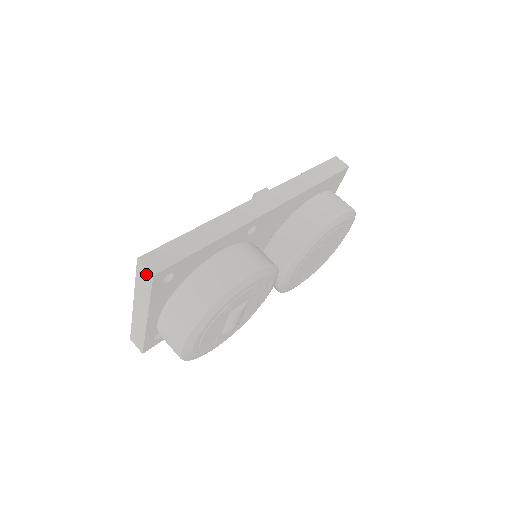
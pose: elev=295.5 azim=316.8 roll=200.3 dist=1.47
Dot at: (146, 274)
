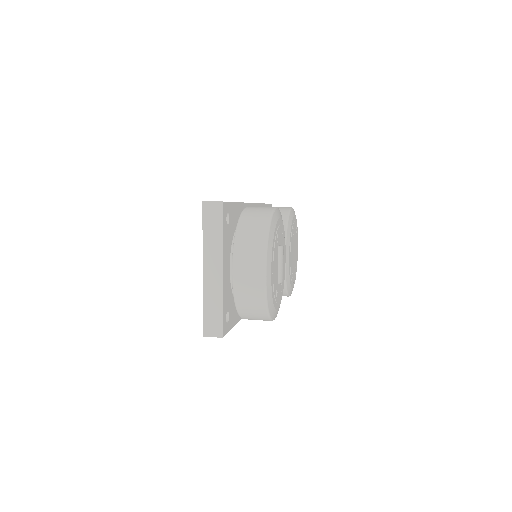
Dot at: (215, 209)
